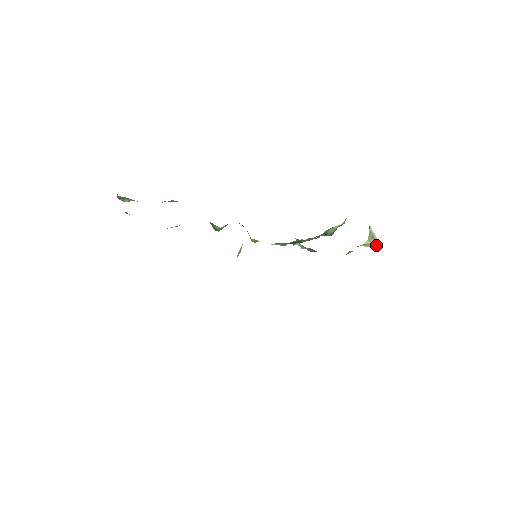
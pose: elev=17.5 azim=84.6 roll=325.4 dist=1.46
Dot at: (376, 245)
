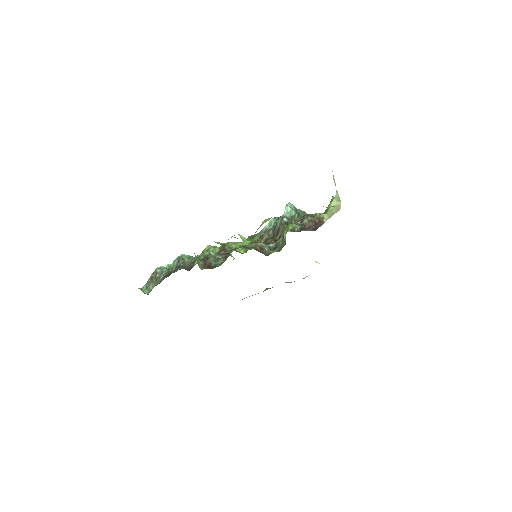
Dot at: (340, 206)
